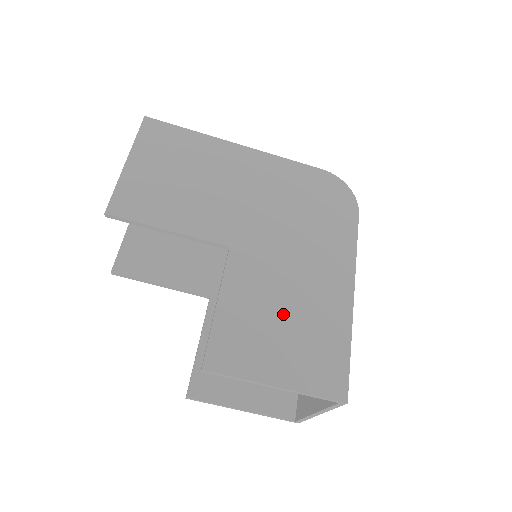
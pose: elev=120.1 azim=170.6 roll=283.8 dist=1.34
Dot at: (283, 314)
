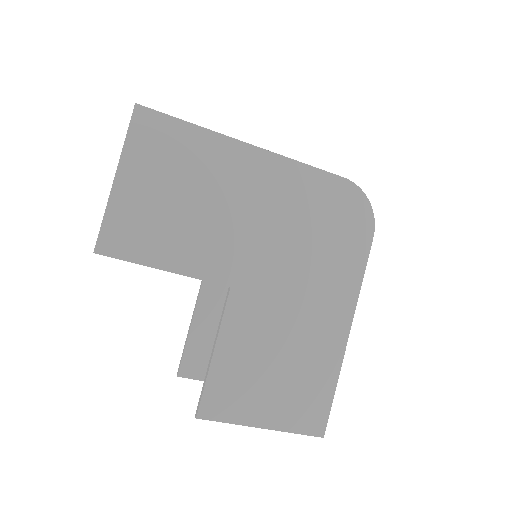
Dot at: (277, 359)
